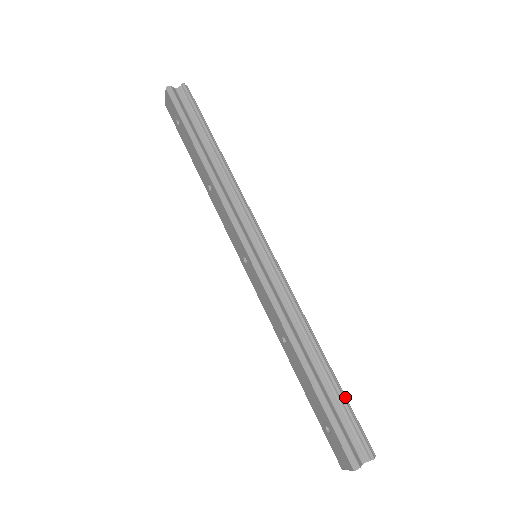
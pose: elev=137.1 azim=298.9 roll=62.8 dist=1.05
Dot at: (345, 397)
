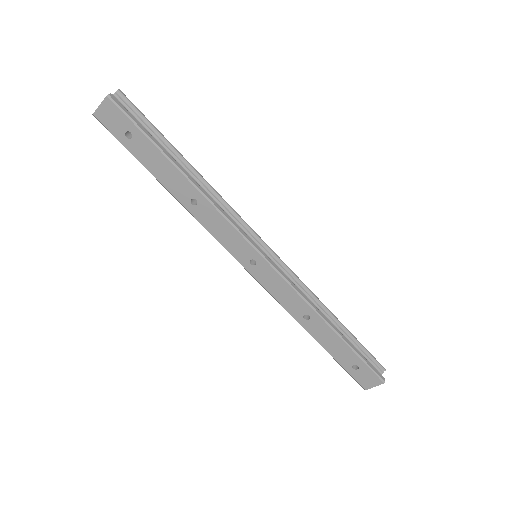
Dot at: (355, 339)
